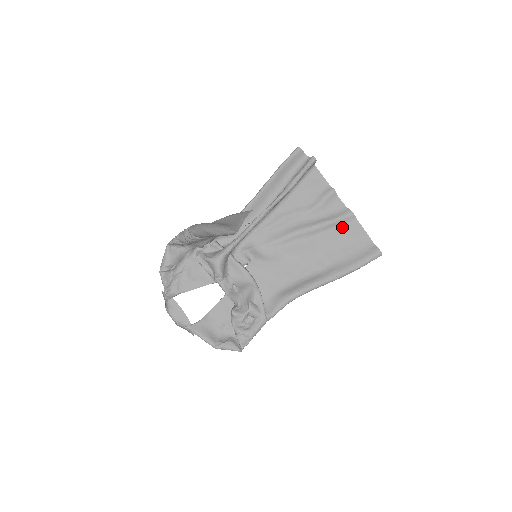
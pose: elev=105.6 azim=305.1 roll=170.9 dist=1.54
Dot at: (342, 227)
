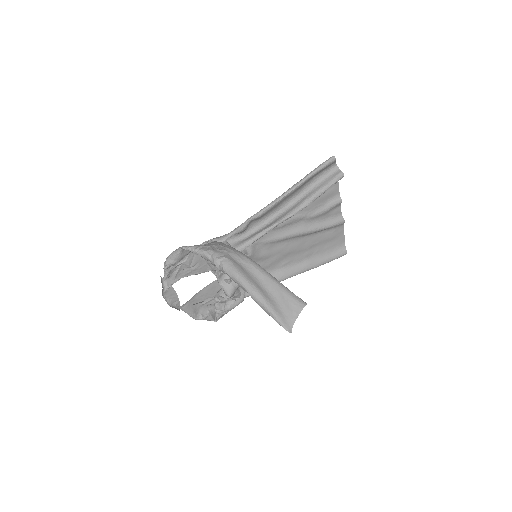
Dot at: (330, 230)
